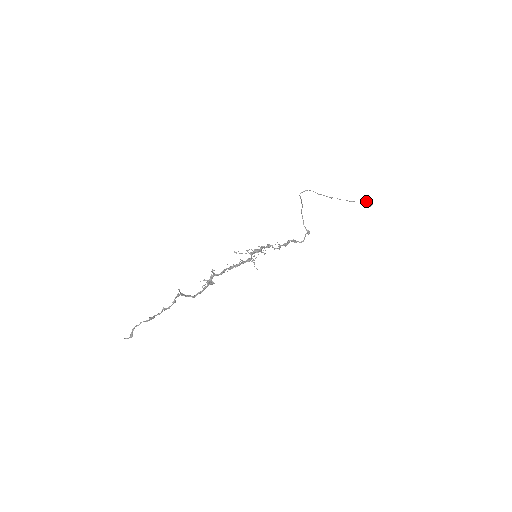
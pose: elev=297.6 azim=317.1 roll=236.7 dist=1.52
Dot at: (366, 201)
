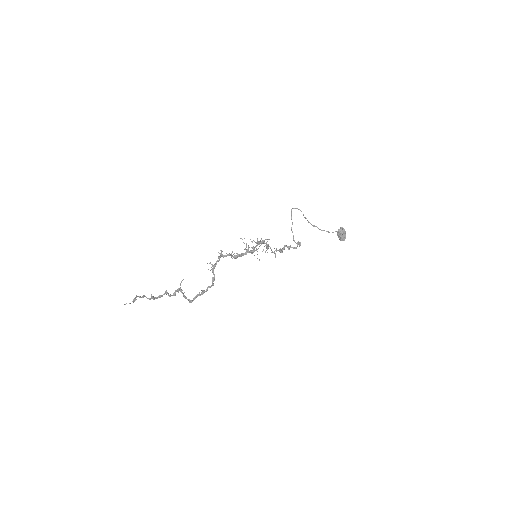
Dot at: (341, 231)
